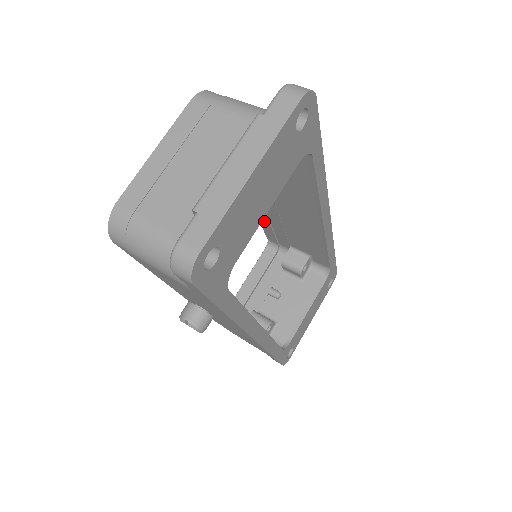
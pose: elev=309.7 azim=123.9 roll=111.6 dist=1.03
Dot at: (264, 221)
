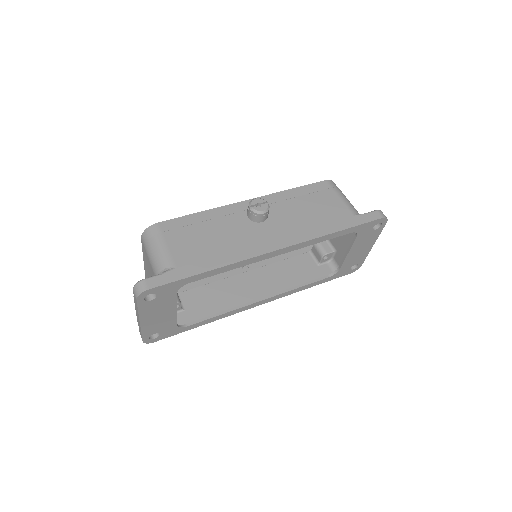
Dot at: occluded
